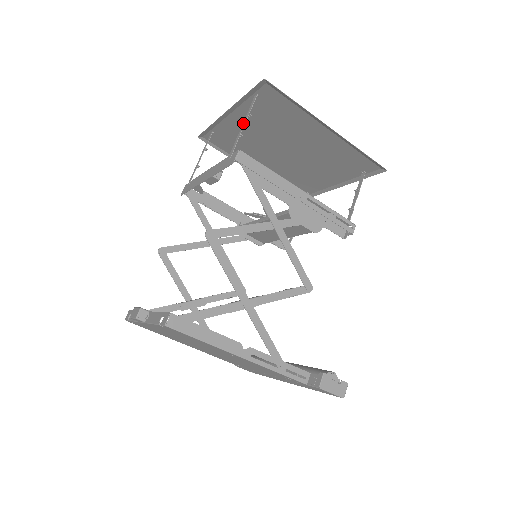
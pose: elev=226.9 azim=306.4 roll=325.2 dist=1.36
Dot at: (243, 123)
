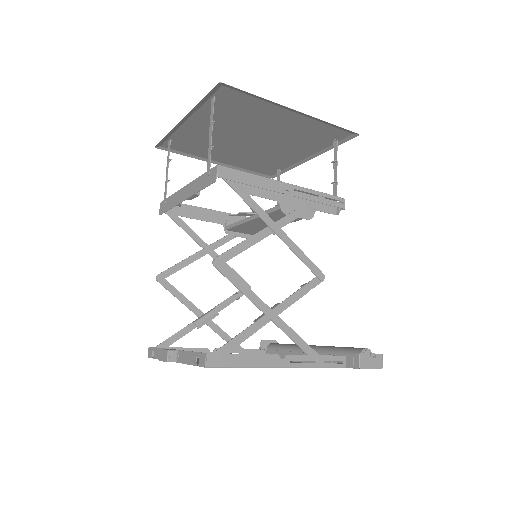
Dot at: (209, 133)
